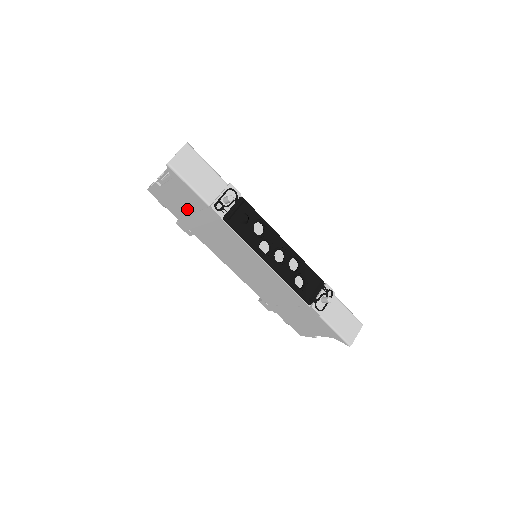
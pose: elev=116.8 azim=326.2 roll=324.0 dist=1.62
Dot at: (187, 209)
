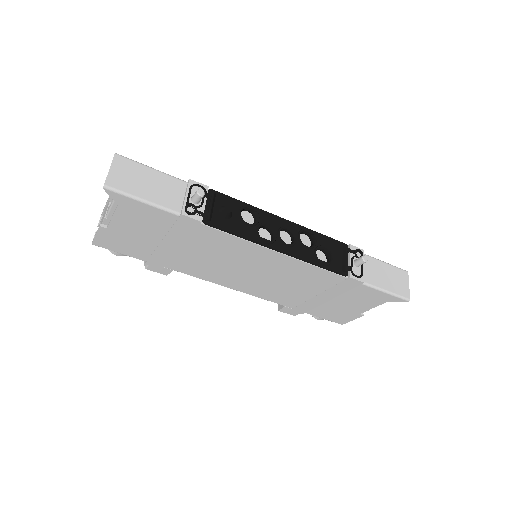
Dot at: (152, 239)
